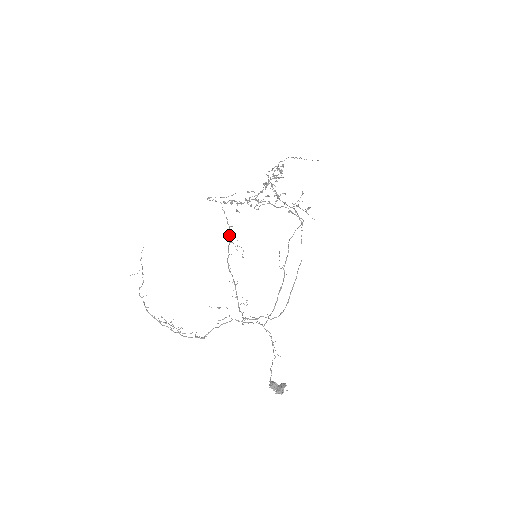
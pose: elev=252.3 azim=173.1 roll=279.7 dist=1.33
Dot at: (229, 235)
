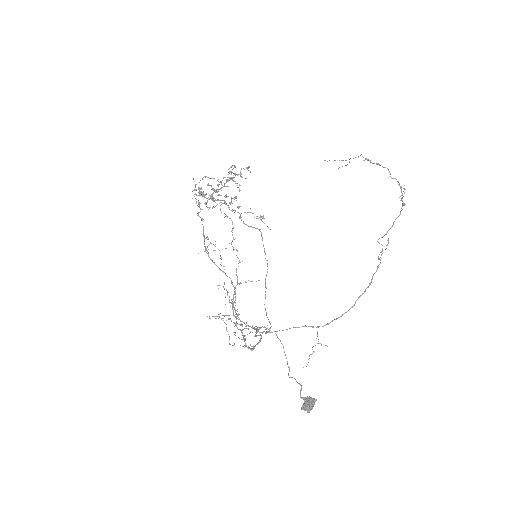
Dot at: occluded
